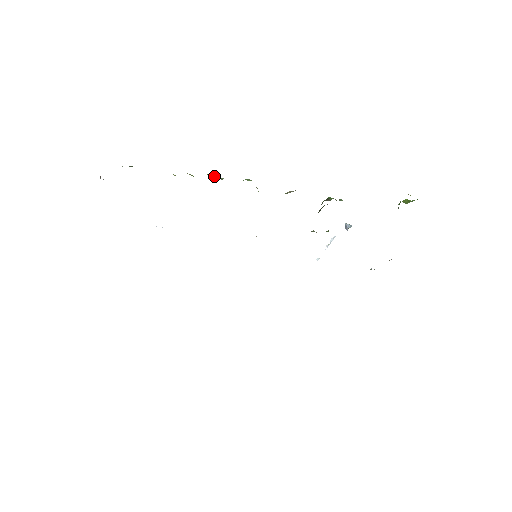
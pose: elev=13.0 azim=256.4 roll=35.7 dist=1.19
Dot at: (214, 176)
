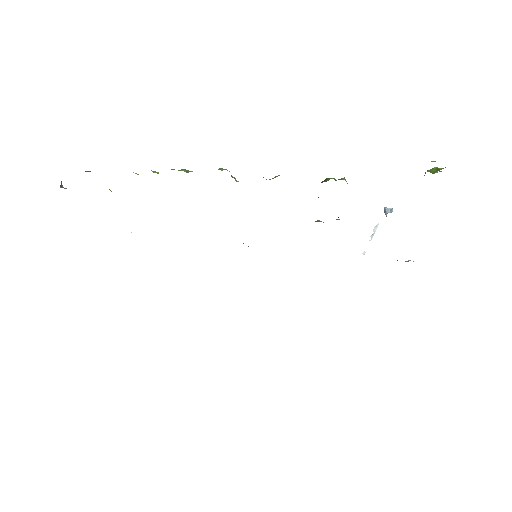
Dot at: (181, 170)
